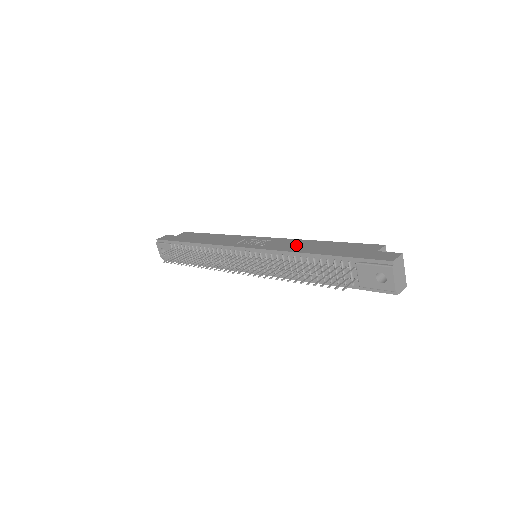
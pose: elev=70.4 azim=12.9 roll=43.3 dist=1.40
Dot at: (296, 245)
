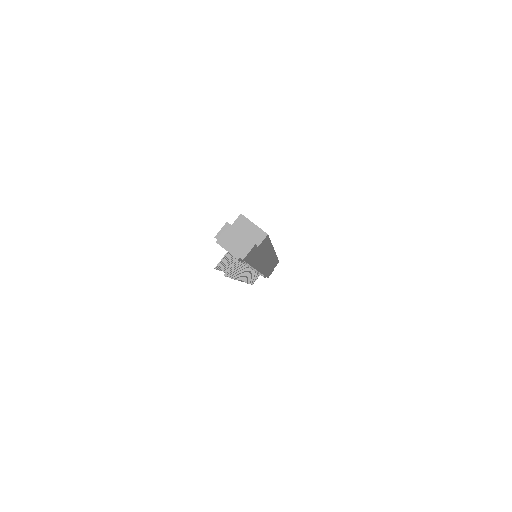
Dot at: occluded
